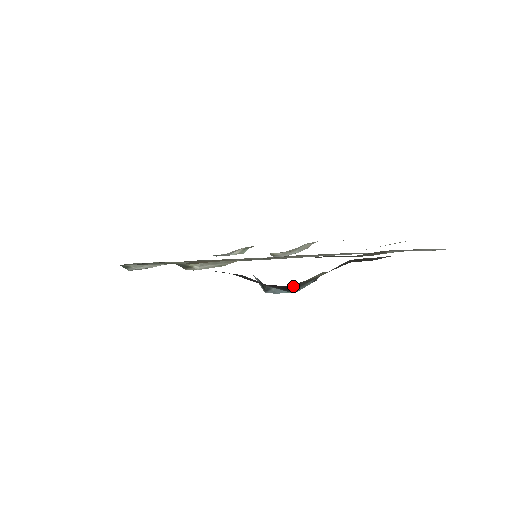
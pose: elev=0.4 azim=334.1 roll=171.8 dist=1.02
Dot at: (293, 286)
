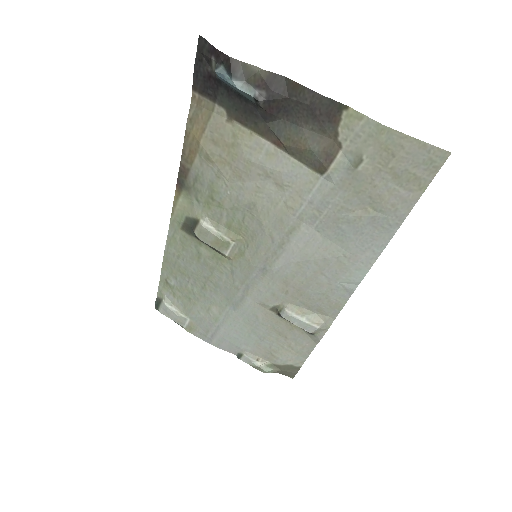
Dot at: (233, 63)
